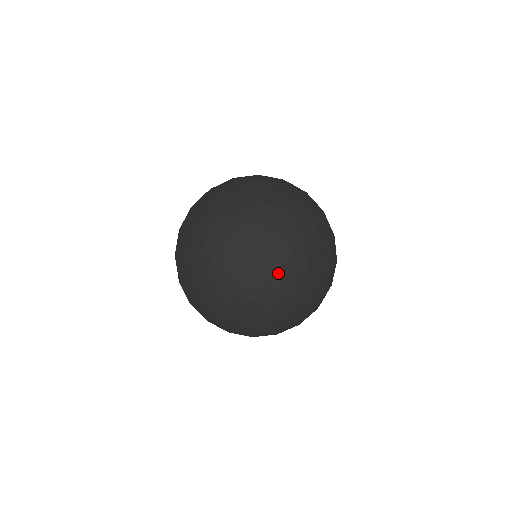
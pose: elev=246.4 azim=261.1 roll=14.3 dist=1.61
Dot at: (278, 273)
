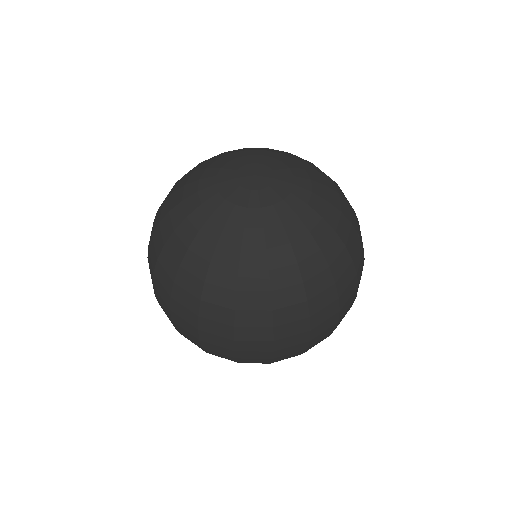
Dot at: (289, 184)
